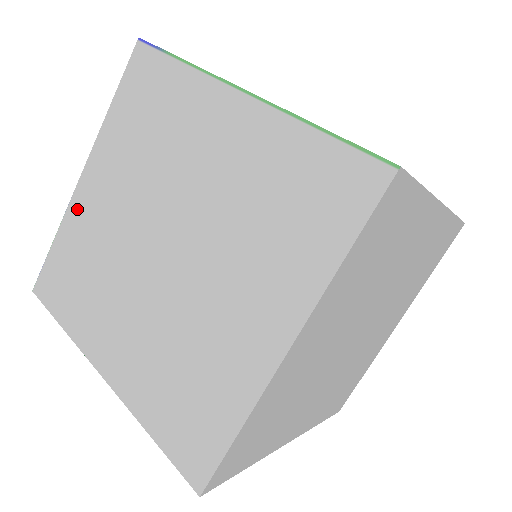
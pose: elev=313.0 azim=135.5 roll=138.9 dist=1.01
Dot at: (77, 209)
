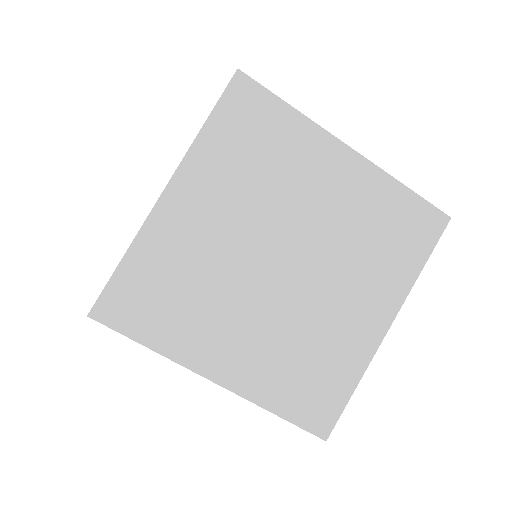
Dot at: occluded
